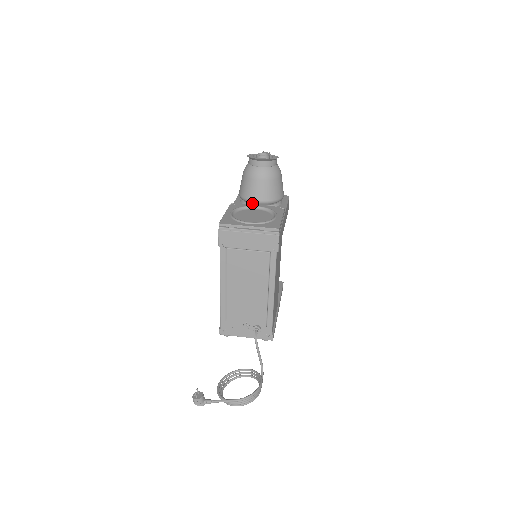
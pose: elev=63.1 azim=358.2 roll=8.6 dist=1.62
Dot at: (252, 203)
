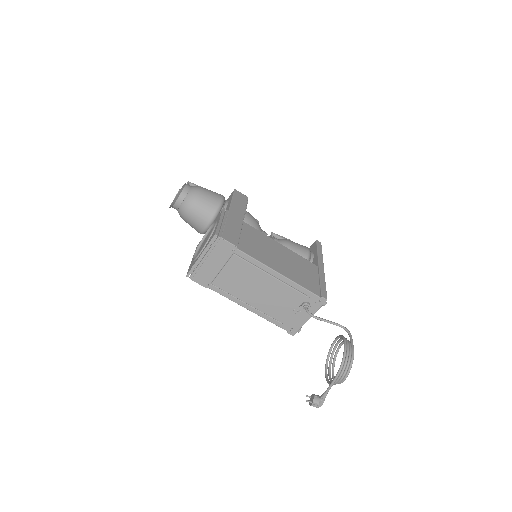
Dot at: occluded
